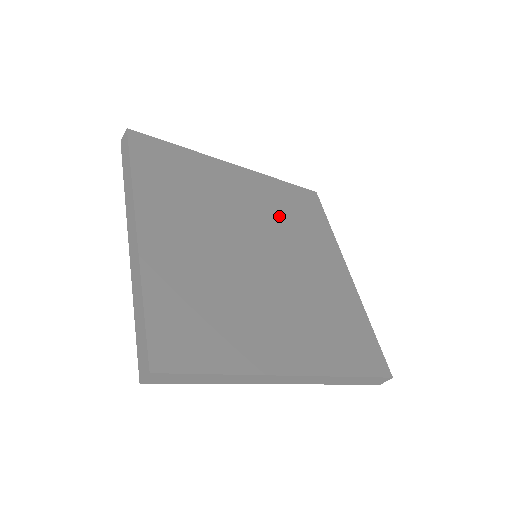
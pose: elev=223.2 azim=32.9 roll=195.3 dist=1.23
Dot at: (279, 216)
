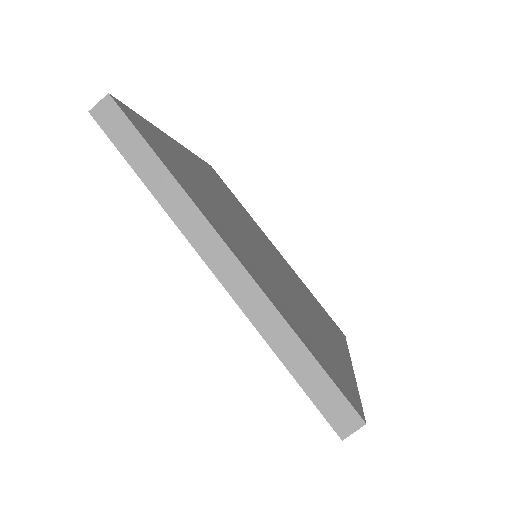
Dot at: (297, 283)
